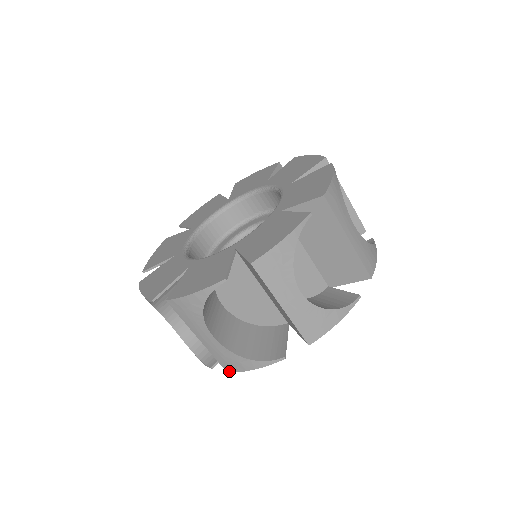
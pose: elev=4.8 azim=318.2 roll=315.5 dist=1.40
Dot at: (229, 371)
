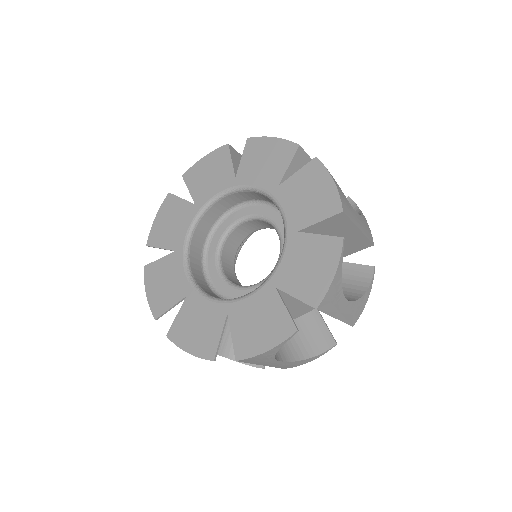
Dot at: occluded
